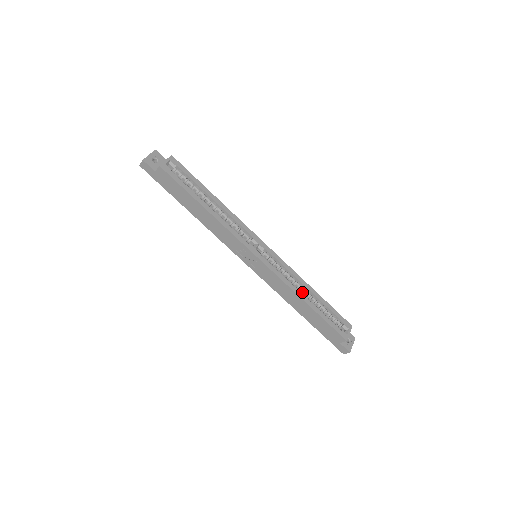
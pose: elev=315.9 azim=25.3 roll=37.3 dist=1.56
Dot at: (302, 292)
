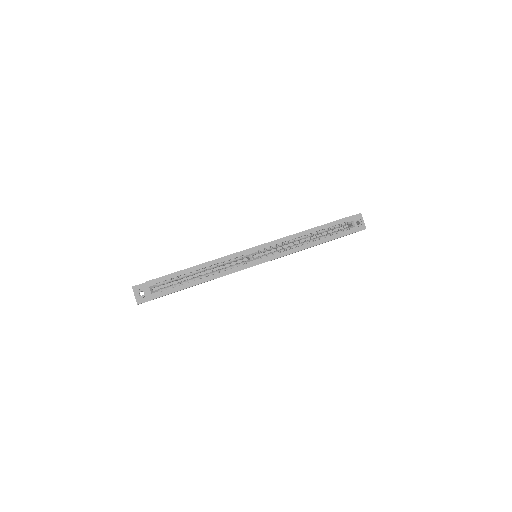
Dot at: occluded
